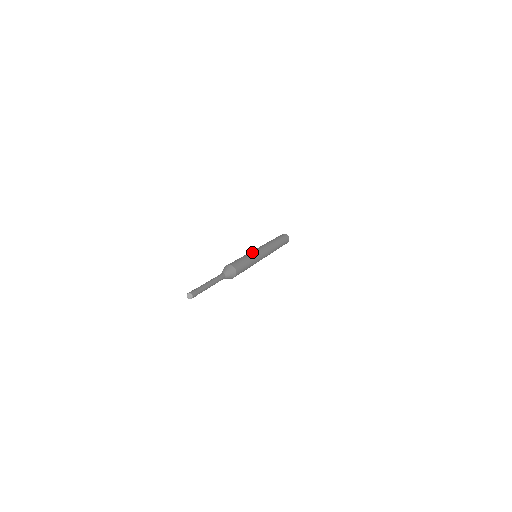
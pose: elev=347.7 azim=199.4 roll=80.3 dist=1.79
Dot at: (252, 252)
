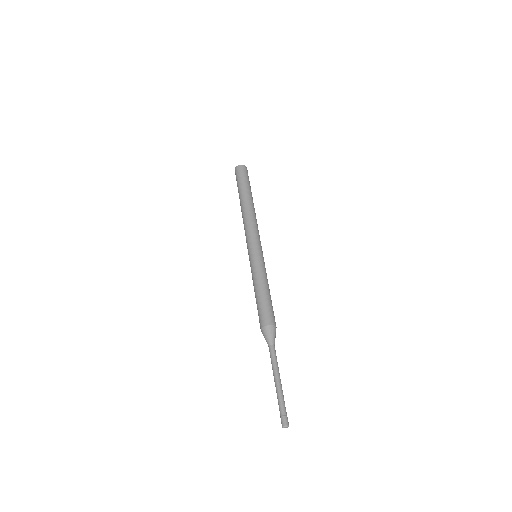
Dot at: (259, 264)
